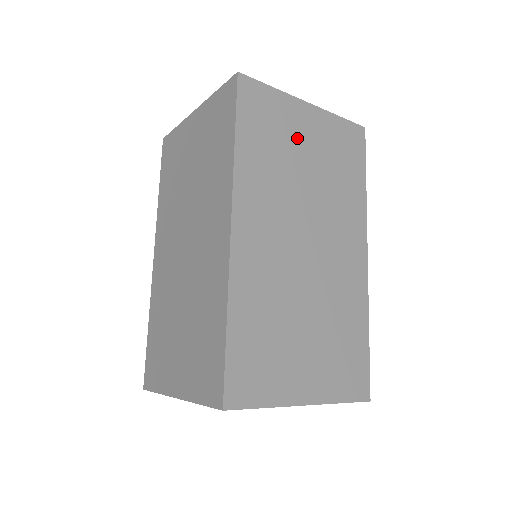
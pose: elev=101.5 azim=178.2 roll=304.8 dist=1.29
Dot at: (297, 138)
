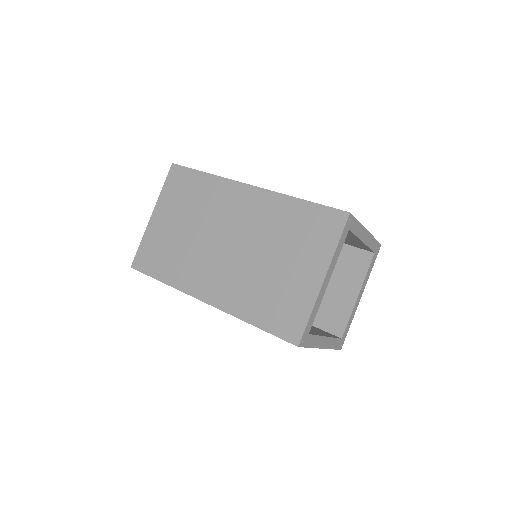
Dot at: occluded
